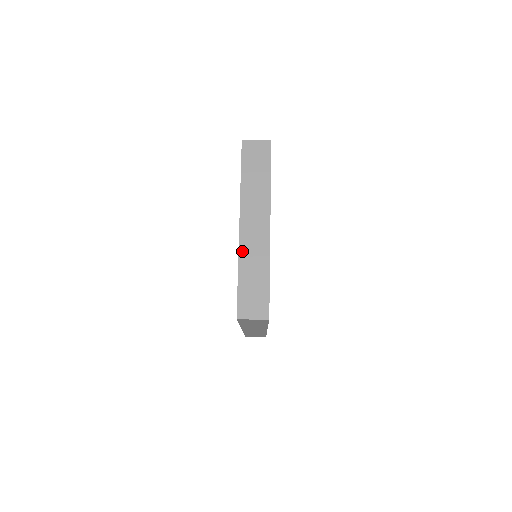
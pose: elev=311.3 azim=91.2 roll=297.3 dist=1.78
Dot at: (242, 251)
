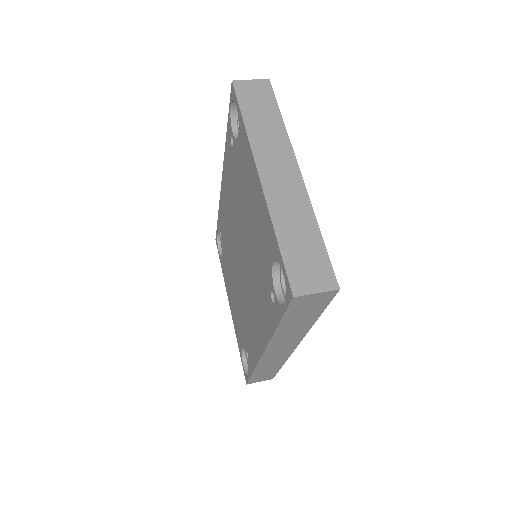
Dot at: (272, 206)
